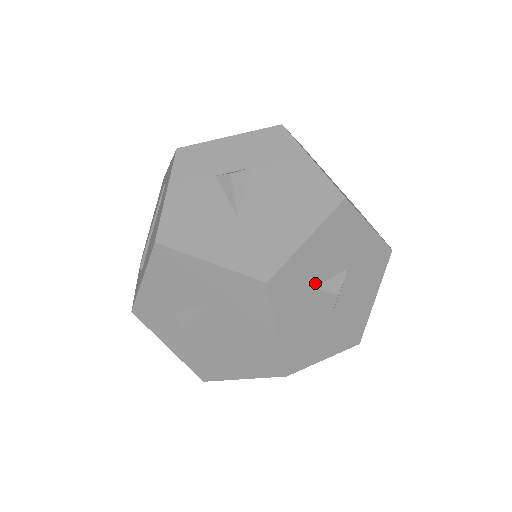
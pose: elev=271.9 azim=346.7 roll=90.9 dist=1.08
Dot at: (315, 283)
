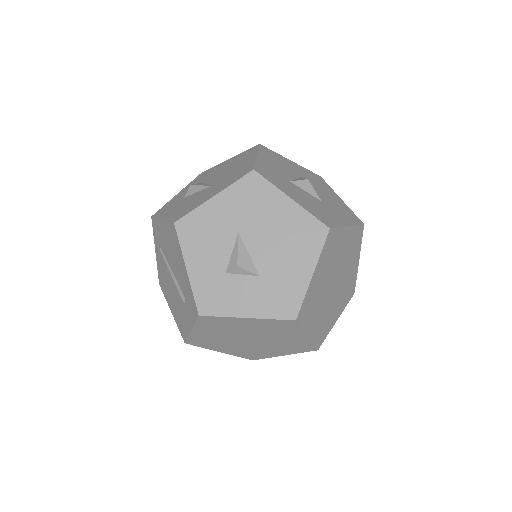
Dot at: (287, 179)
